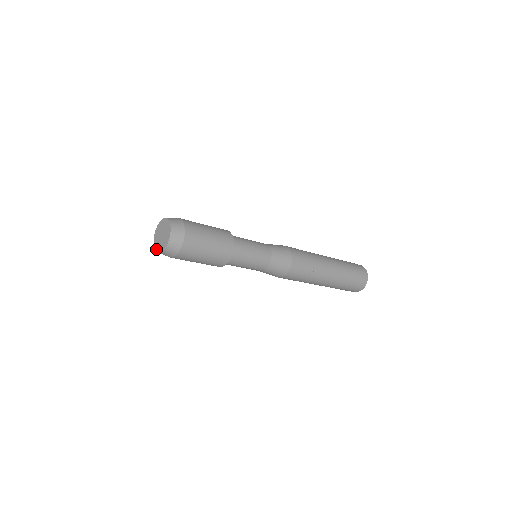
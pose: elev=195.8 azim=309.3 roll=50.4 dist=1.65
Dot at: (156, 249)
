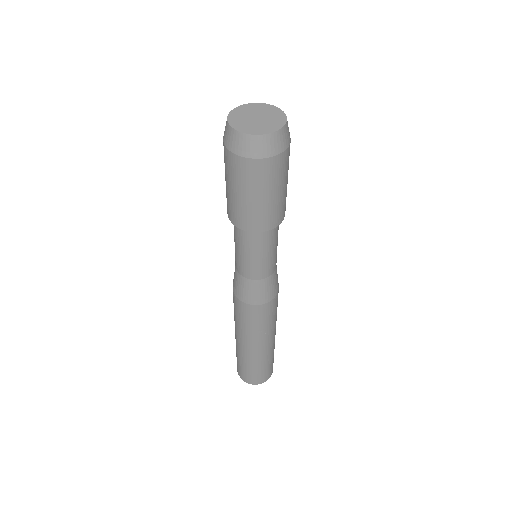
Dot at: (231, 121)
